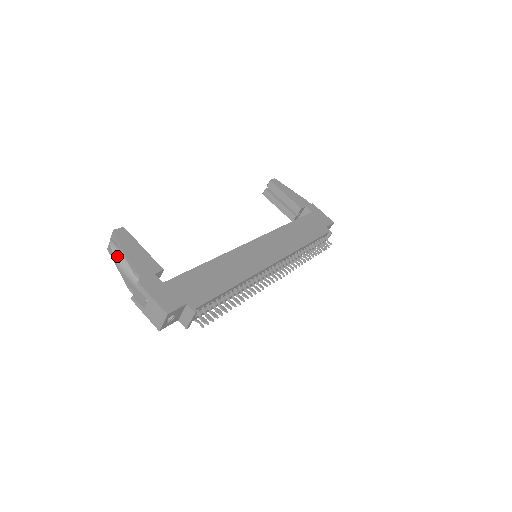
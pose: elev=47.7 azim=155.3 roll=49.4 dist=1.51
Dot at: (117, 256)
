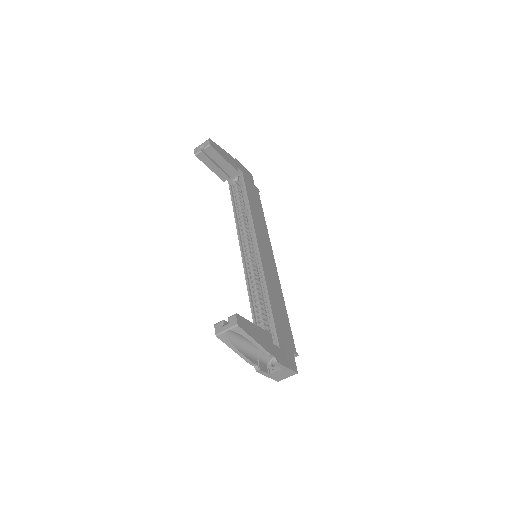
Dot at: (233, 341)
